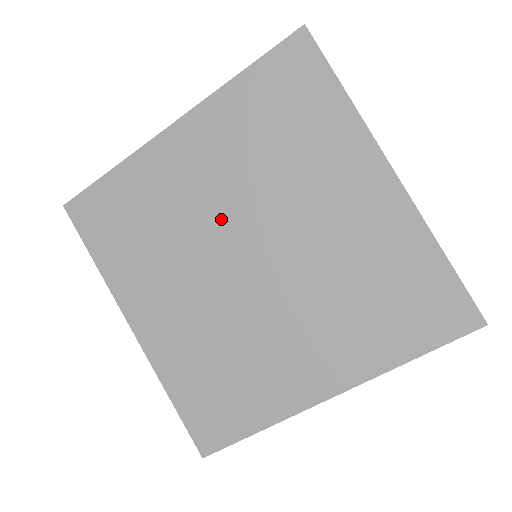
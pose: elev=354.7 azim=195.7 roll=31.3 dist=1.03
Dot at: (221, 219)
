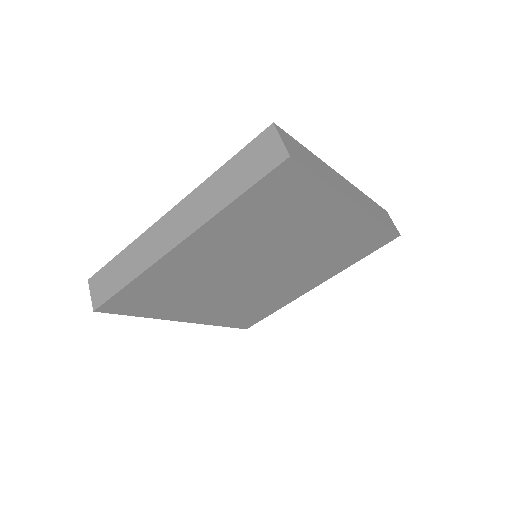
Dot at: (237, 266)
